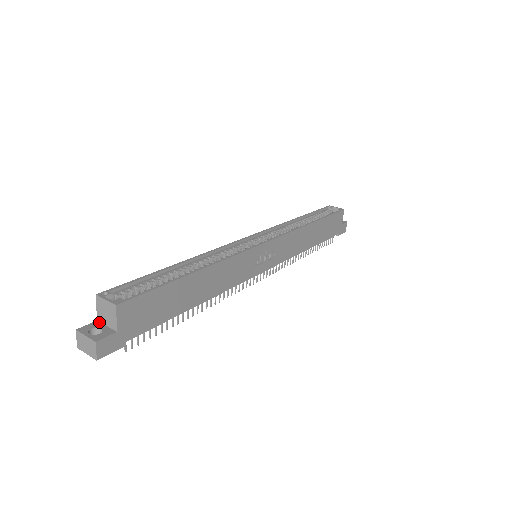
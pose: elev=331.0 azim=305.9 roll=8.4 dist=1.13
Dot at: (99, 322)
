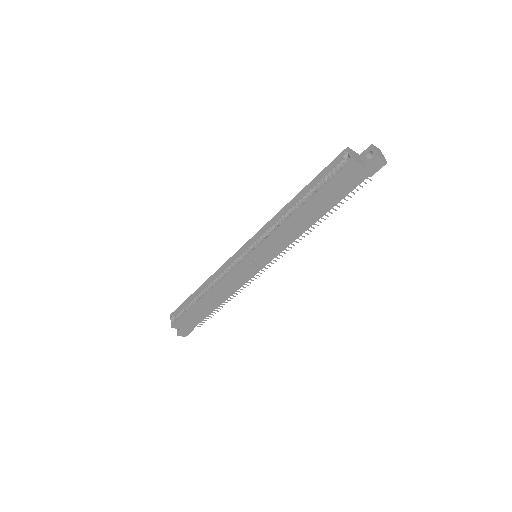
Dot at: occluded
